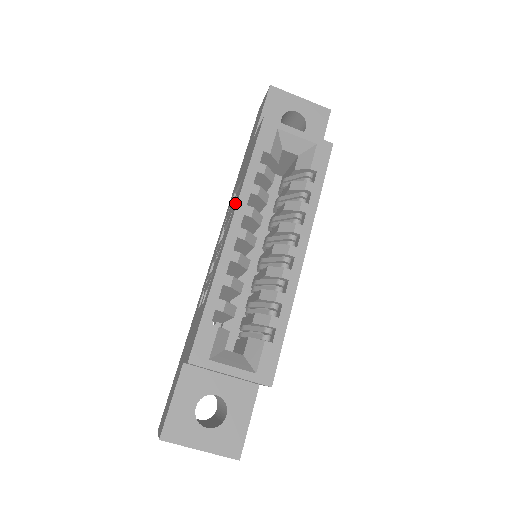
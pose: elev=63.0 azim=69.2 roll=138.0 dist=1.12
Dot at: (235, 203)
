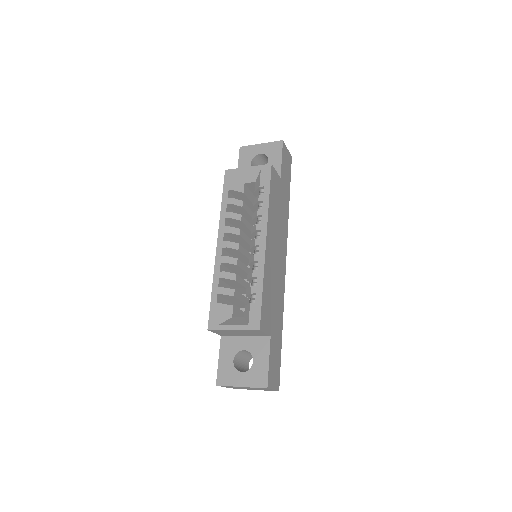
Dot at: occluded
